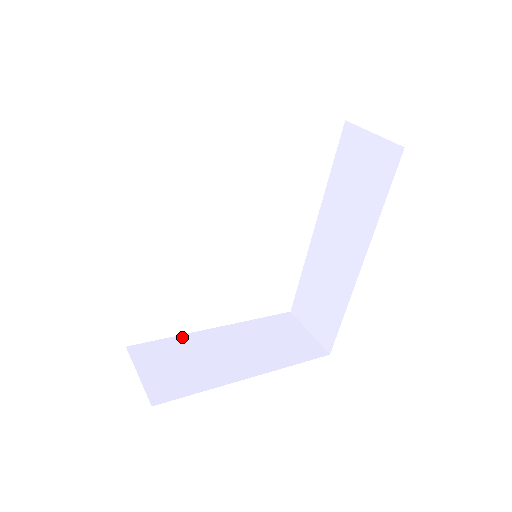
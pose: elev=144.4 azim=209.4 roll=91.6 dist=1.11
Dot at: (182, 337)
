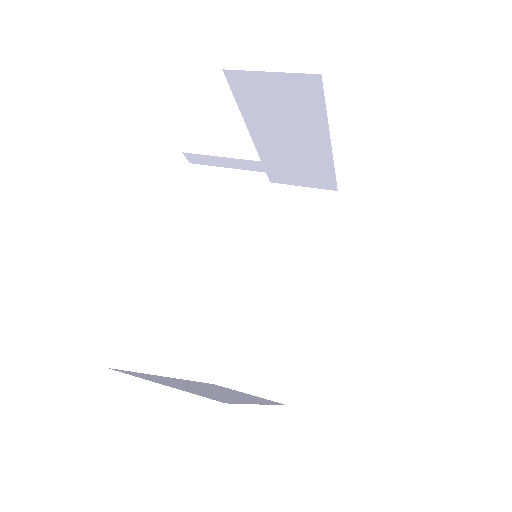
Dot at: (154, 375)
